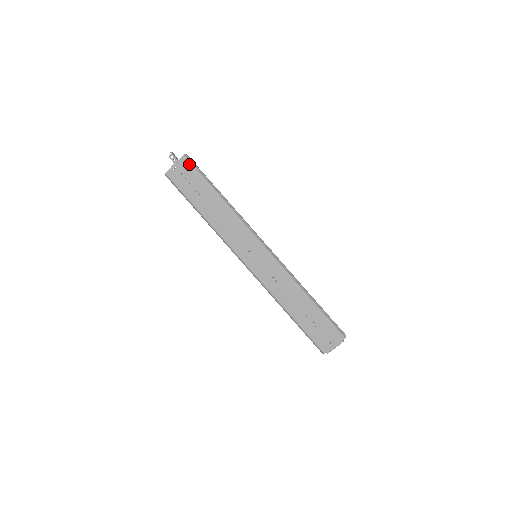
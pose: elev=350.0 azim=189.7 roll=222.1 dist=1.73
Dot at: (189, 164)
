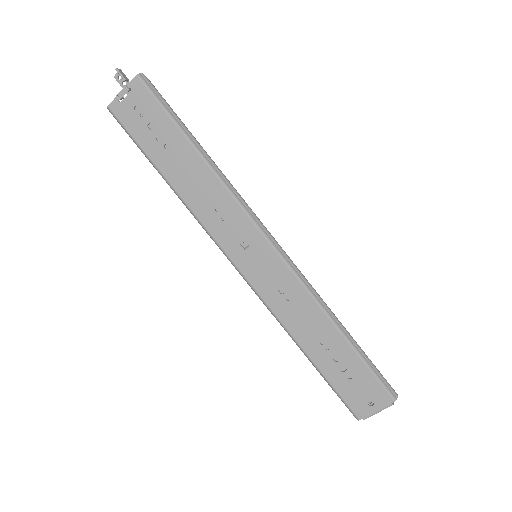
Dot at: (147, 91)
